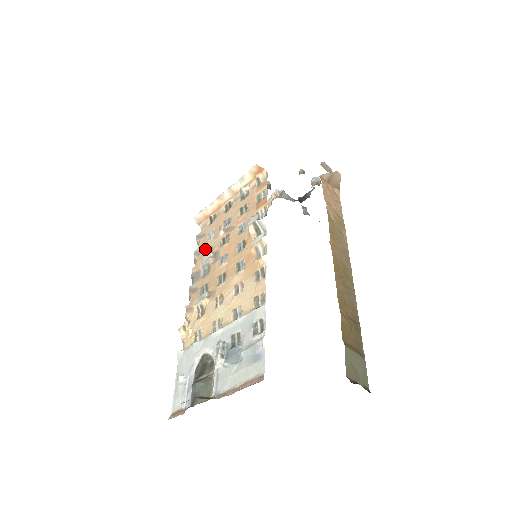
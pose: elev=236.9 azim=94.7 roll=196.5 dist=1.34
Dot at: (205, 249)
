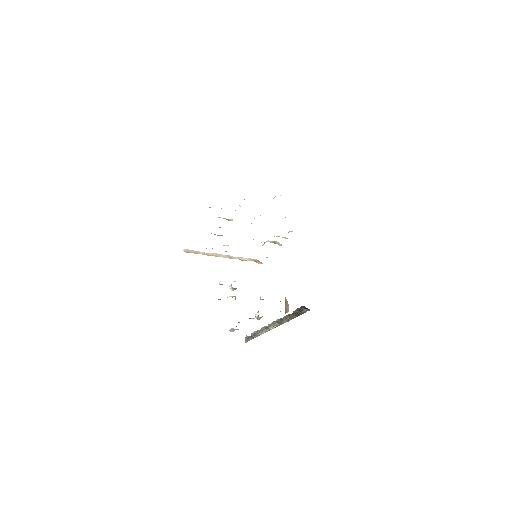
Dot at: occluded
